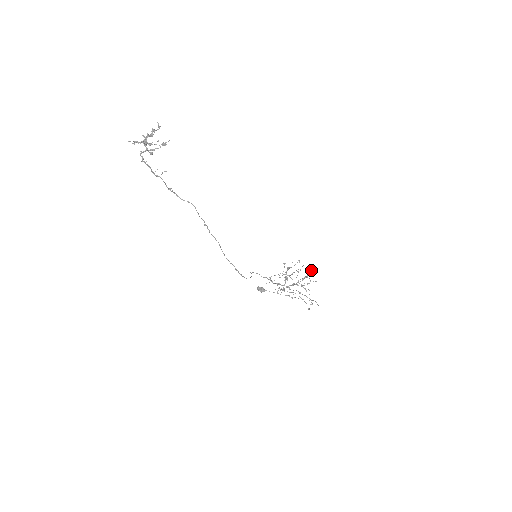
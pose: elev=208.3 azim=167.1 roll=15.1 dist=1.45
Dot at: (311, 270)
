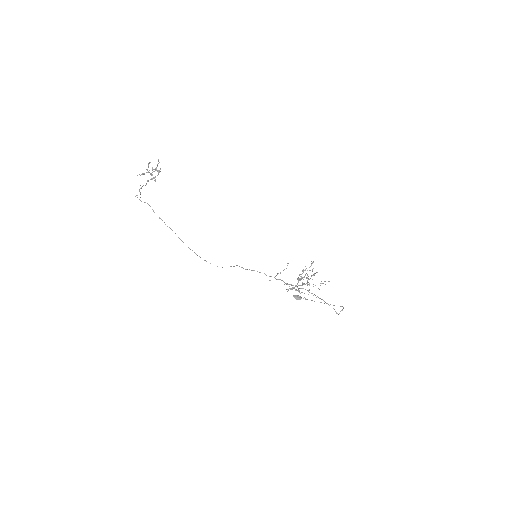
Dot at: occluded
